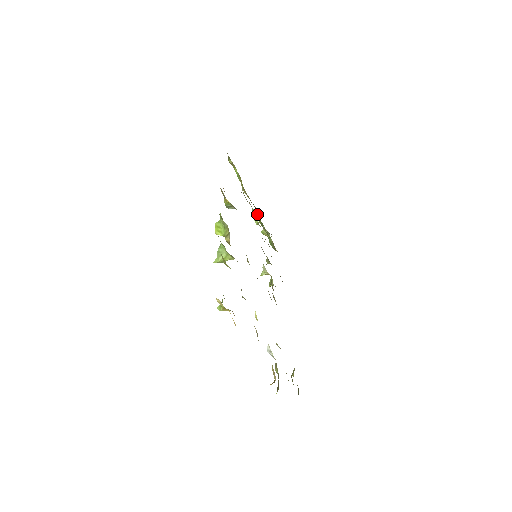
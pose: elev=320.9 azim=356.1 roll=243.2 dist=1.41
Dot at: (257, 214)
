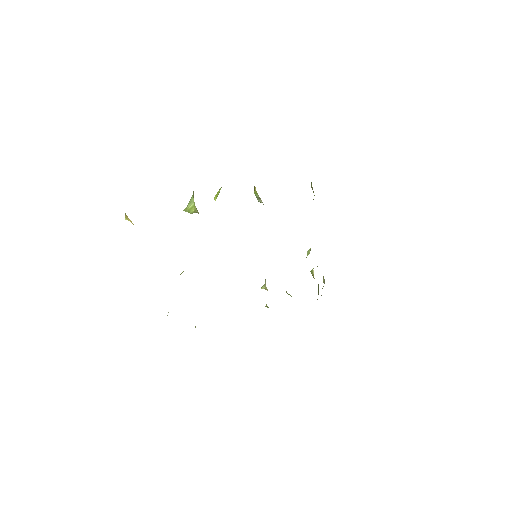
Dot at: occluded
